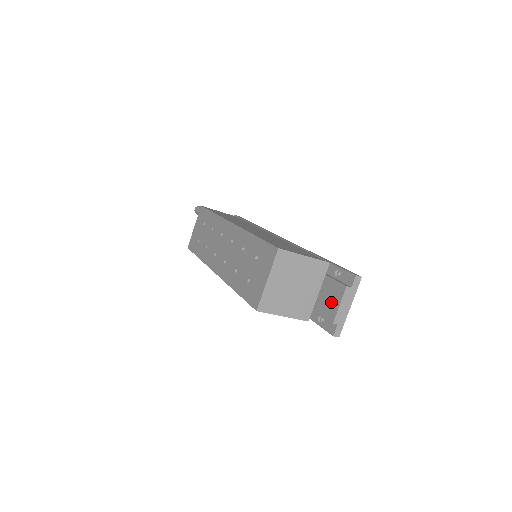
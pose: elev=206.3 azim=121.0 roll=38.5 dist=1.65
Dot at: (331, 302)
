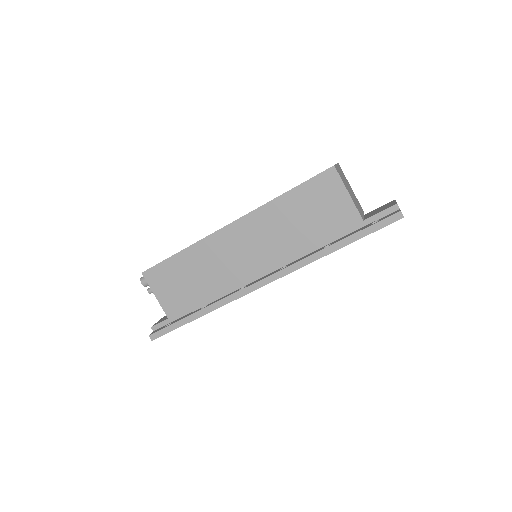
Dot at: (384, 207)
